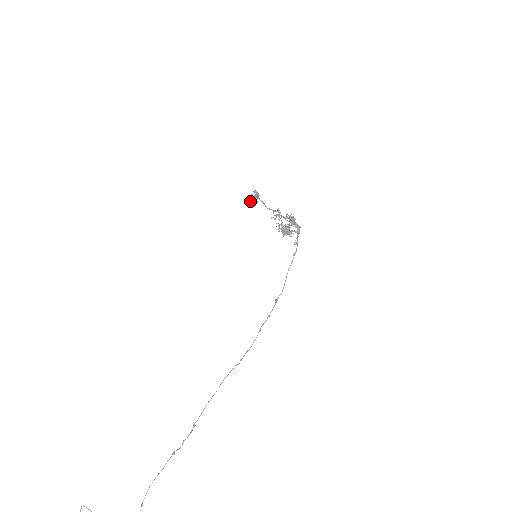
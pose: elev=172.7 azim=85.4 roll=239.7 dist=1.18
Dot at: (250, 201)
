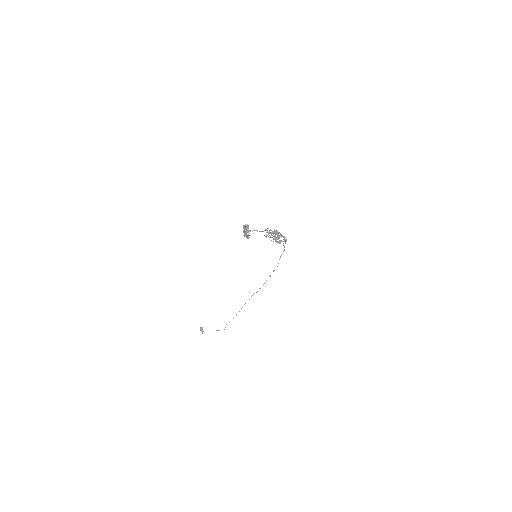
Dot at: (244, 234)
